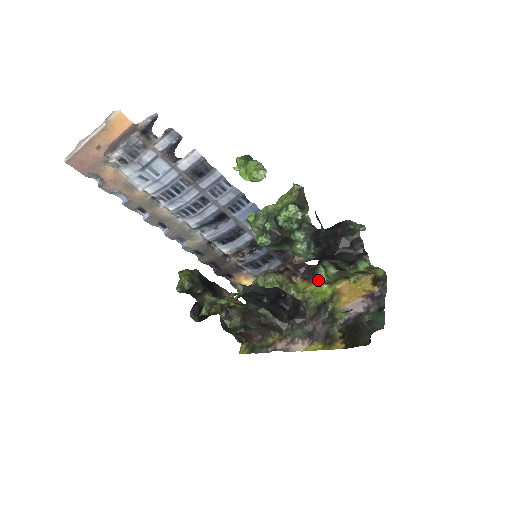
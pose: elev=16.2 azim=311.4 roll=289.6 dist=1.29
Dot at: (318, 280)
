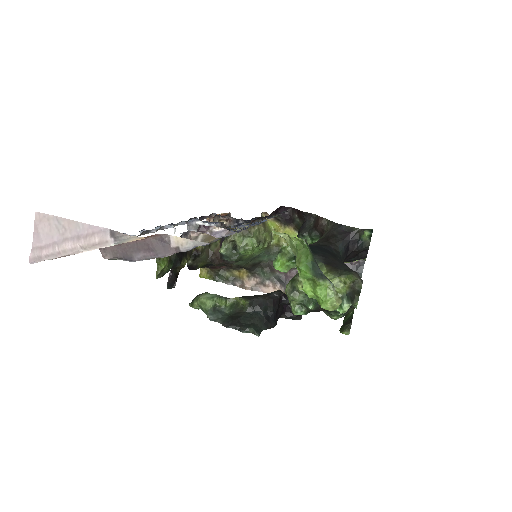
Dot at: (292, 225)
